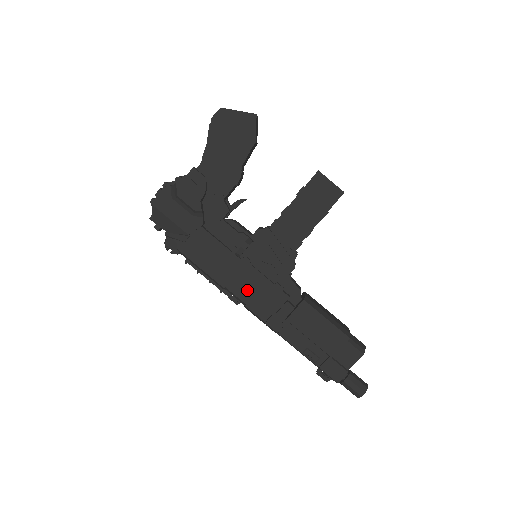
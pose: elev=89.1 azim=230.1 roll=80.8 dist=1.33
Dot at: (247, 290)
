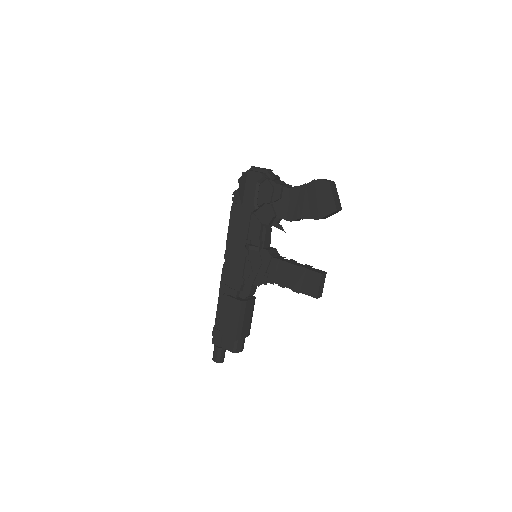
Dot at: (231, 262)
